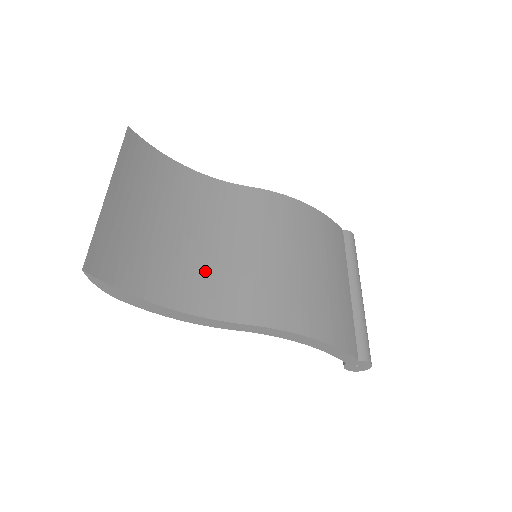
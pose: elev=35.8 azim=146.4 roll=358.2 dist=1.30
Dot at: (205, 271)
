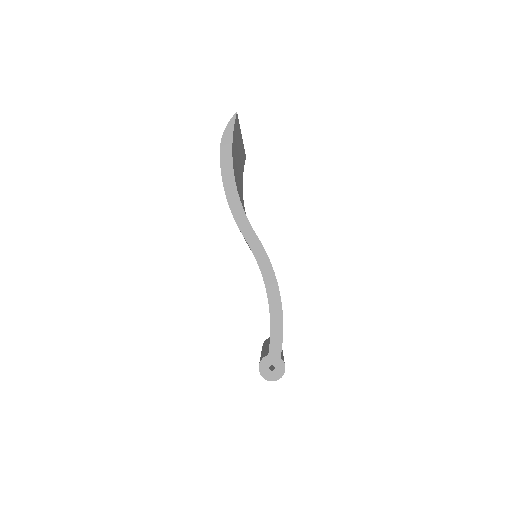
Dot at: occluded
